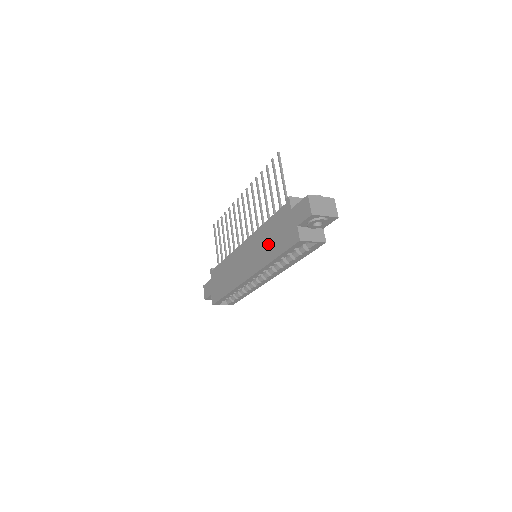
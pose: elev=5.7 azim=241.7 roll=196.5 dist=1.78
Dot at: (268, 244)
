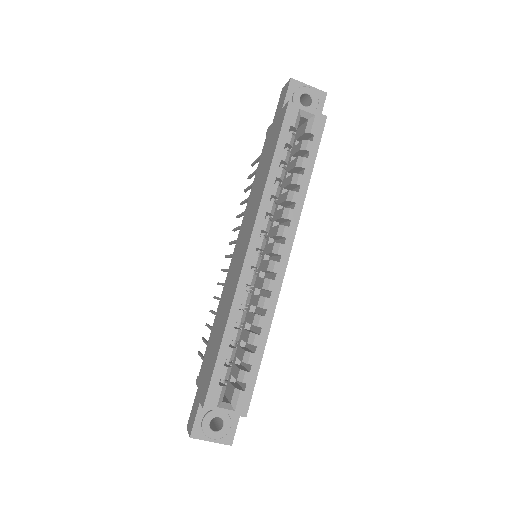
Dot at: (260, 180)
